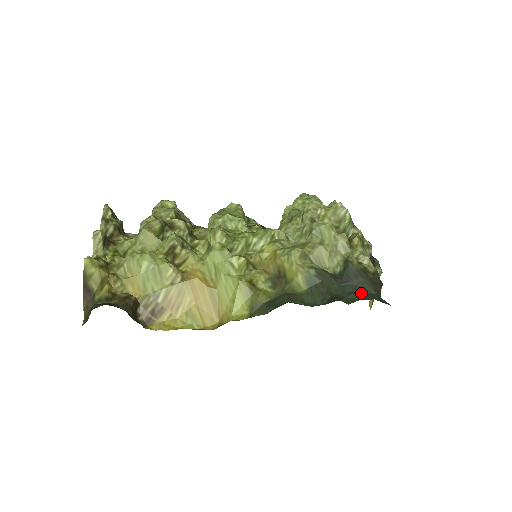
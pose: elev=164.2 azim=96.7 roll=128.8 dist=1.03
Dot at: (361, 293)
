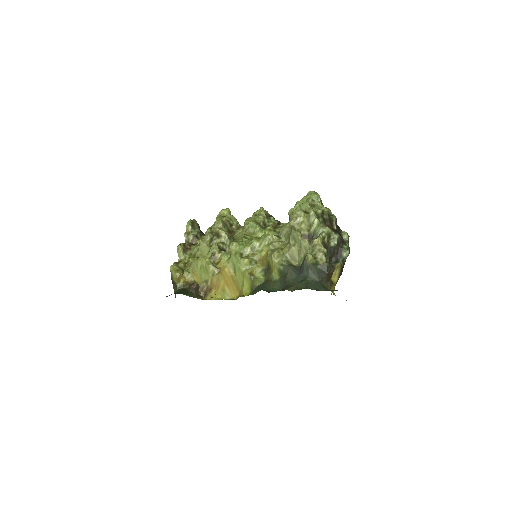
Dot at: (306, 282)
